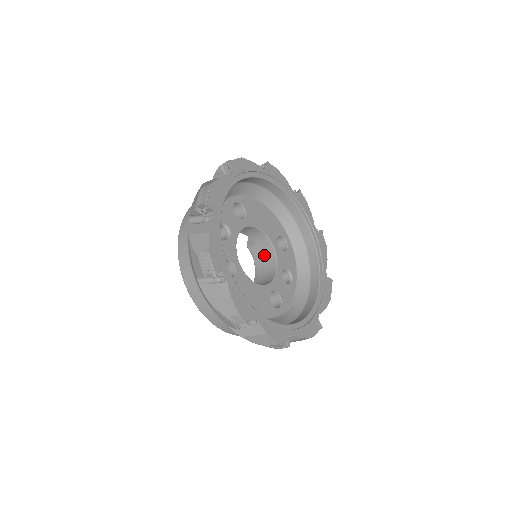
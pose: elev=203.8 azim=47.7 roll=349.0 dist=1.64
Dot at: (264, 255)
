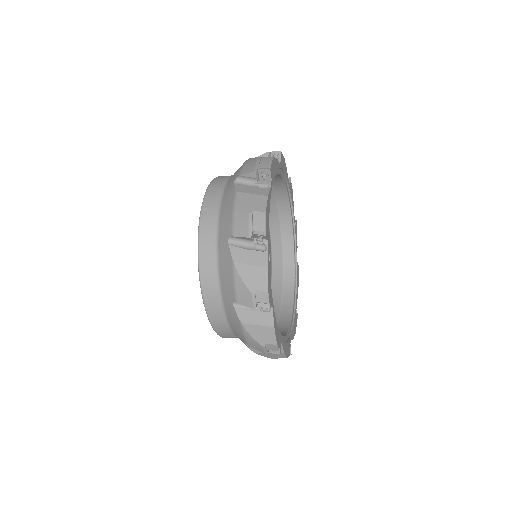
Dot at: occluded
